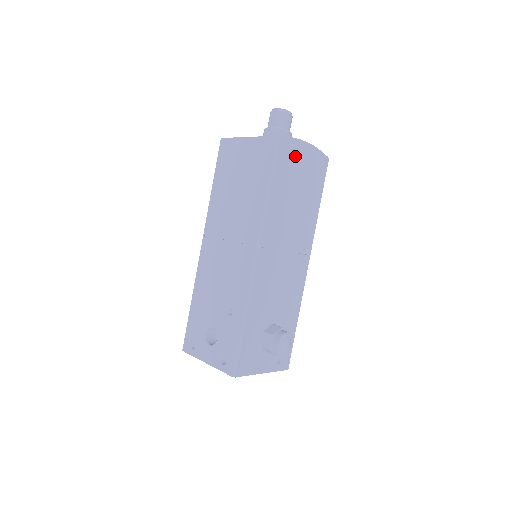
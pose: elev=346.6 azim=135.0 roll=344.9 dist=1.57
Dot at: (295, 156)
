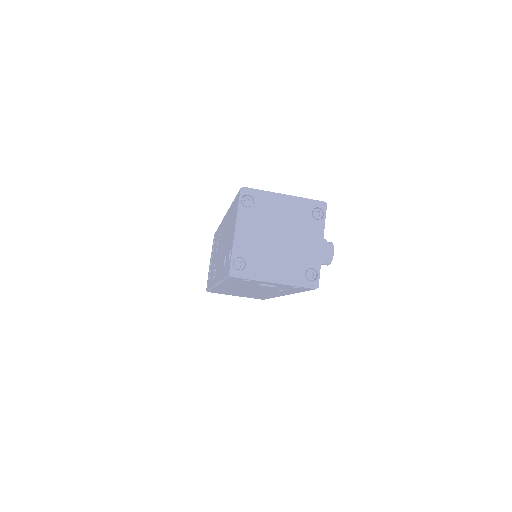
Dot at: occluded
